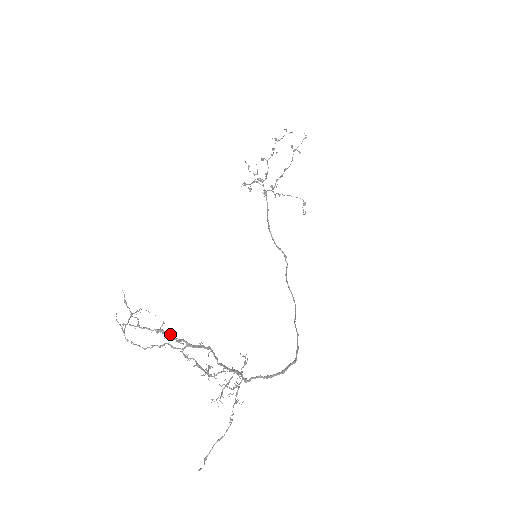
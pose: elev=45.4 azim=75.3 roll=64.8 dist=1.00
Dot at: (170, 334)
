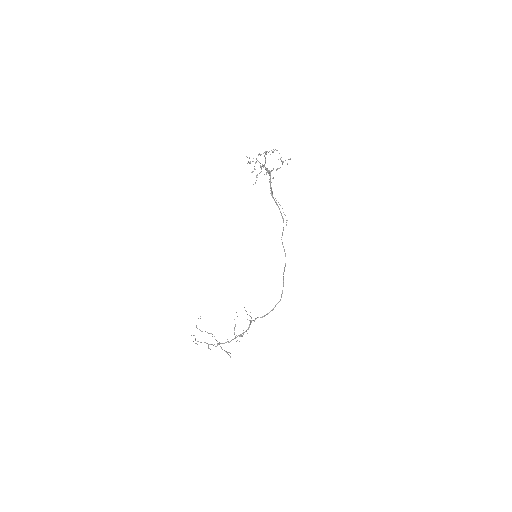
Dot at: occluded
